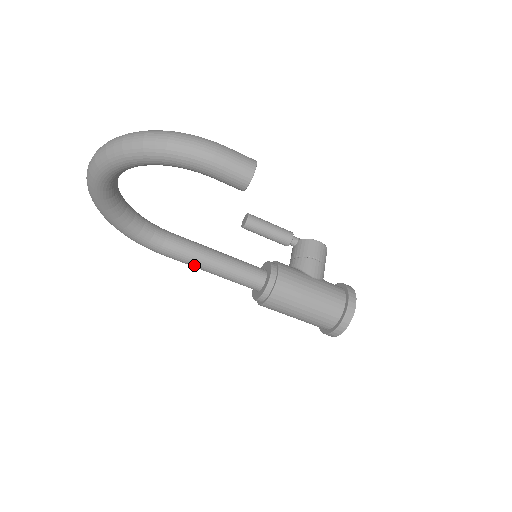
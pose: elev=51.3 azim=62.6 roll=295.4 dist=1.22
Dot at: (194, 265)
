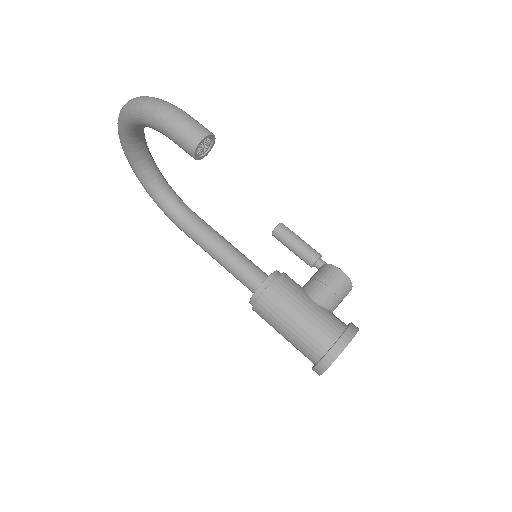
Dot at: (204, 248)
